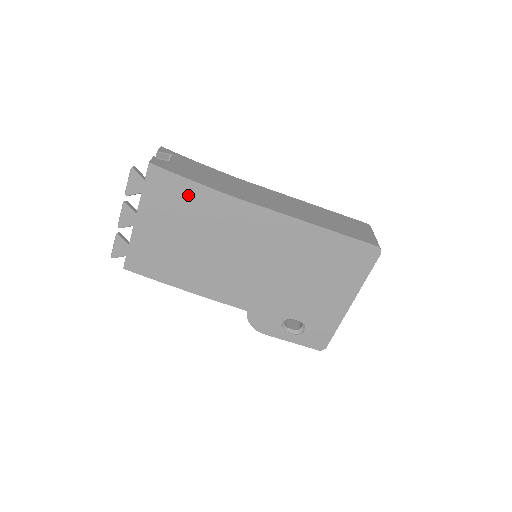
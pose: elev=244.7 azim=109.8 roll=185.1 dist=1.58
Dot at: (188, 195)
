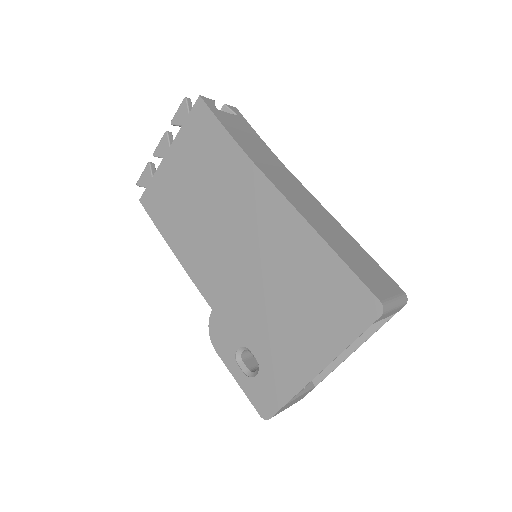
Dot at: (215, 142)
